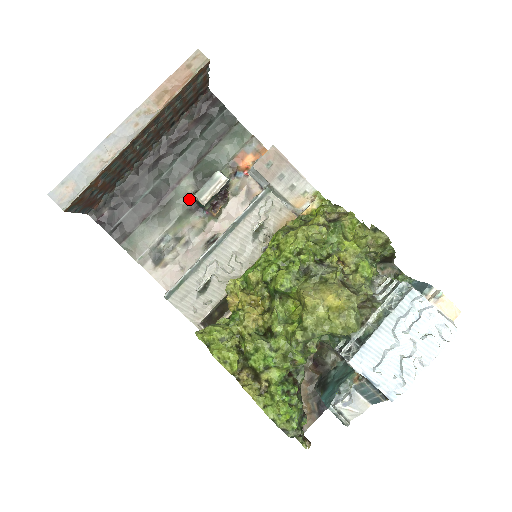
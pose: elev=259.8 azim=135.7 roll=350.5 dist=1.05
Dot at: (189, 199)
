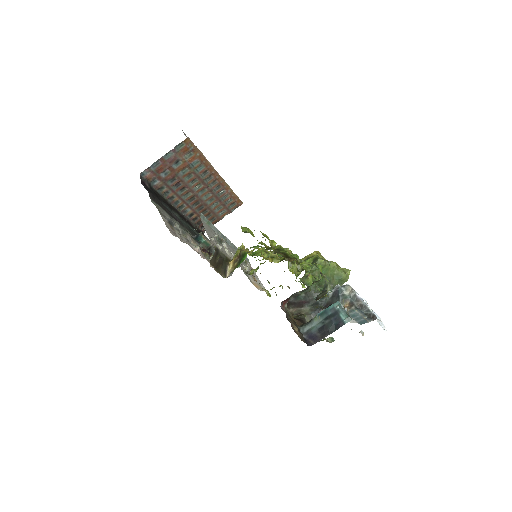
Dot at: occluded
